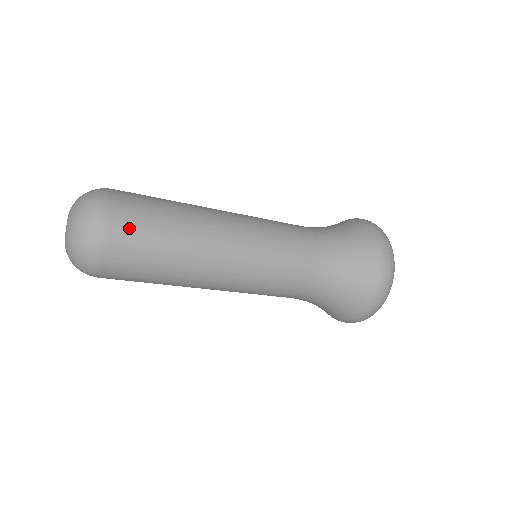
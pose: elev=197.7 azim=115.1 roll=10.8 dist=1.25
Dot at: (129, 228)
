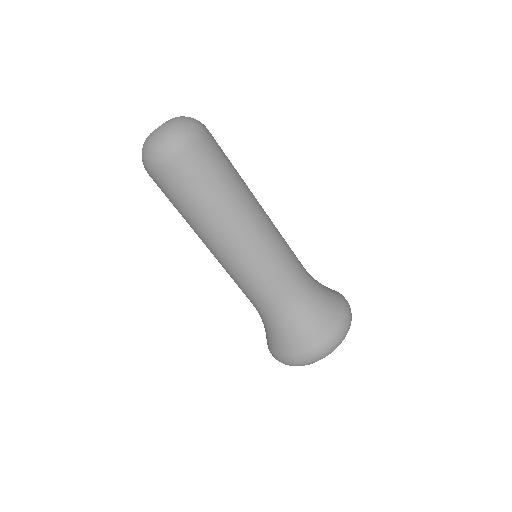
Dot at: (204, 154)
